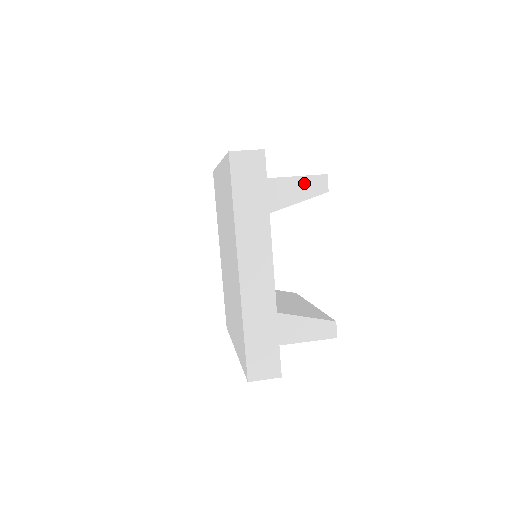
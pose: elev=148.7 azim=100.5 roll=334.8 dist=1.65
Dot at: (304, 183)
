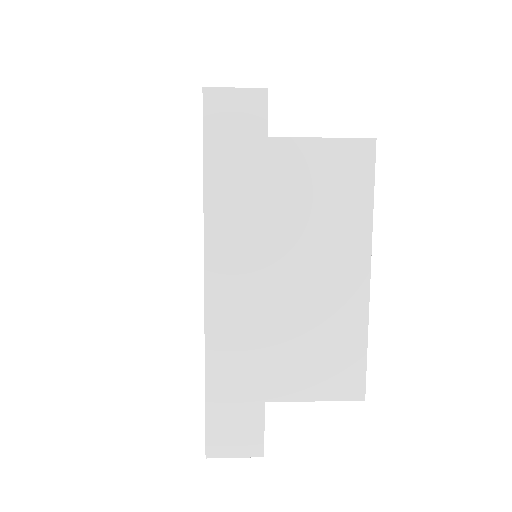
Dot at: occluded
